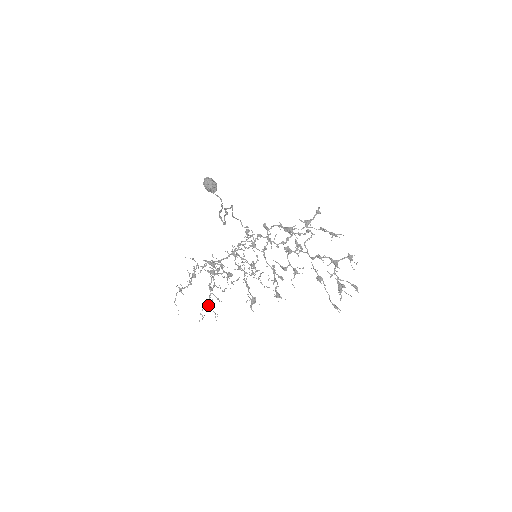
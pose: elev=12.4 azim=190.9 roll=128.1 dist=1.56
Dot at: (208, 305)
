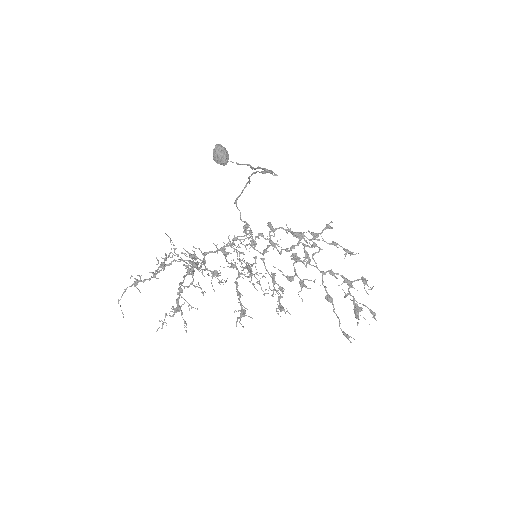
Dot at: (174, 310)
